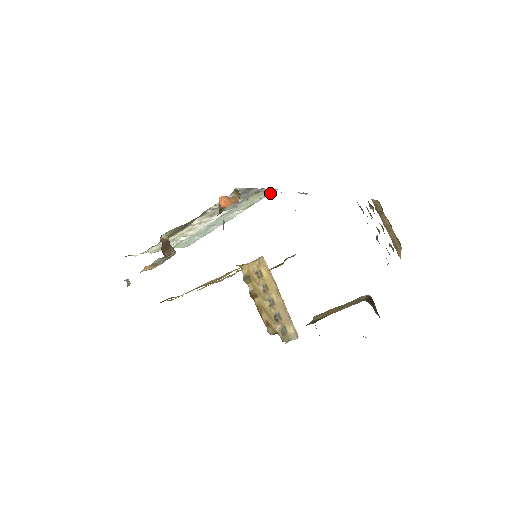
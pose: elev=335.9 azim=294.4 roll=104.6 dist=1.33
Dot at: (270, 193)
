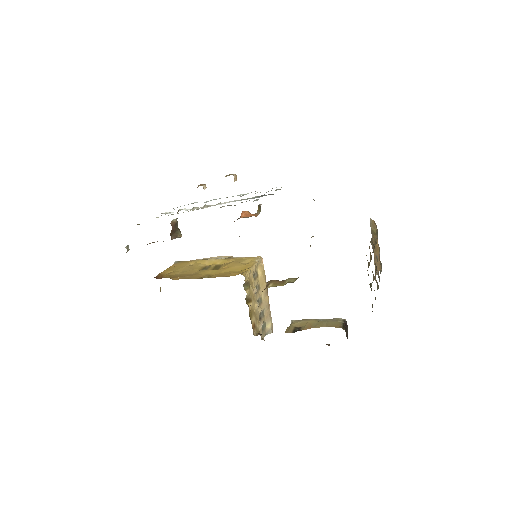
Dot at: occluded
